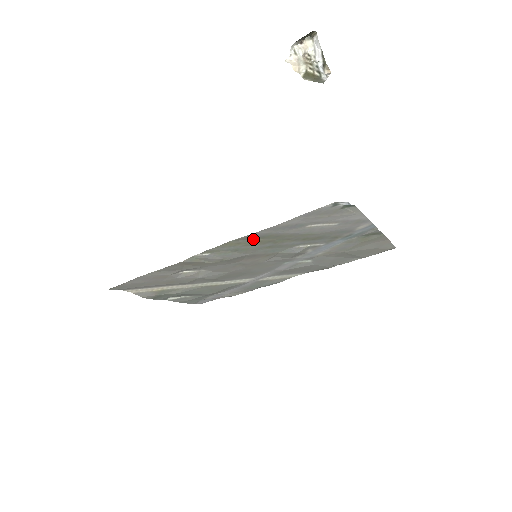
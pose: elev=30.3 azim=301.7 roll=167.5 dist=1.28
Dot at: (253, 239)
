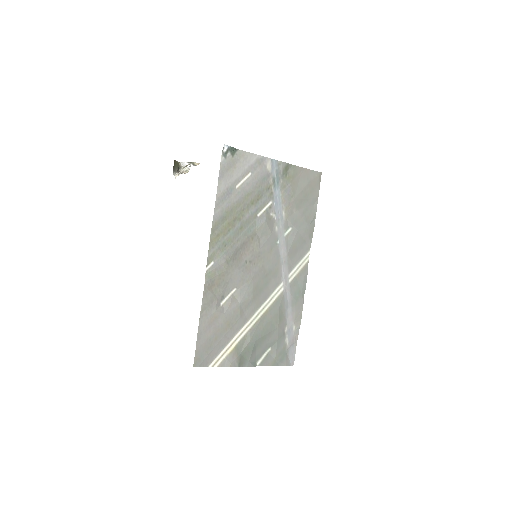
Dot at: (222, 225)
